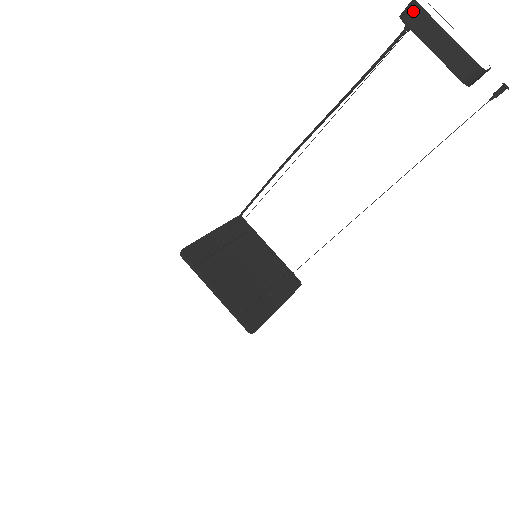
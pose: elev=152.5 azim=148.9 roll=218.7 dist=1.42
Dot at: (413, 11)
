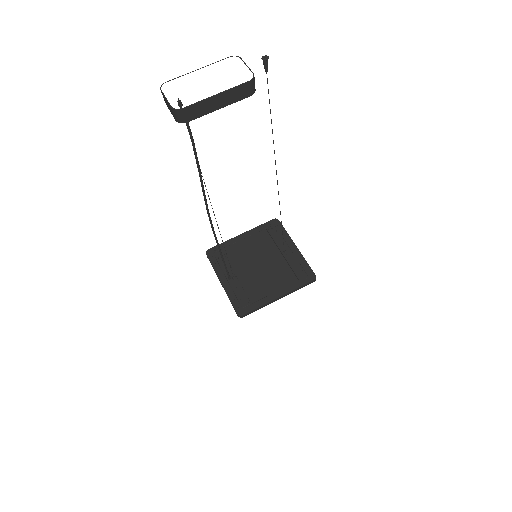
Dot at: (184, 114)
